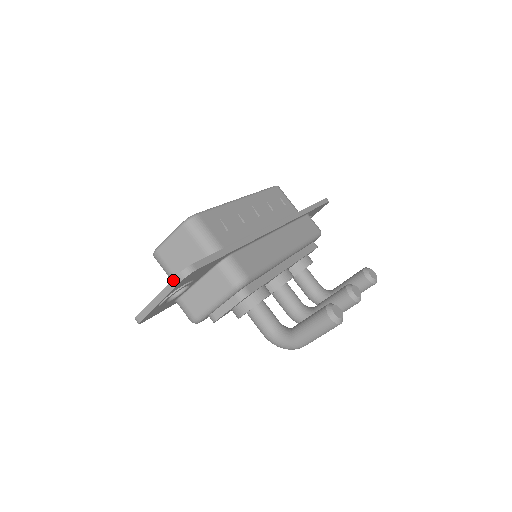
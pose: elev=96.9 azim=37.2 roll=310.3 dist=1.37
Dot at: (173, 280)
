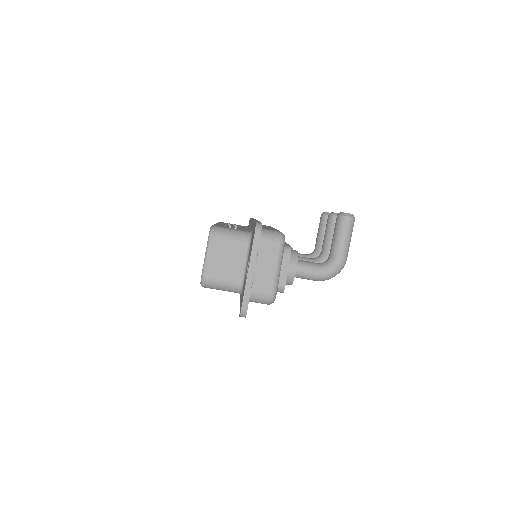
Dot at: (254, 241)
